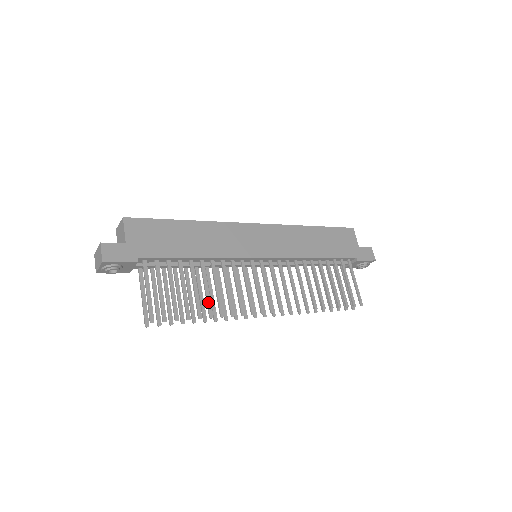
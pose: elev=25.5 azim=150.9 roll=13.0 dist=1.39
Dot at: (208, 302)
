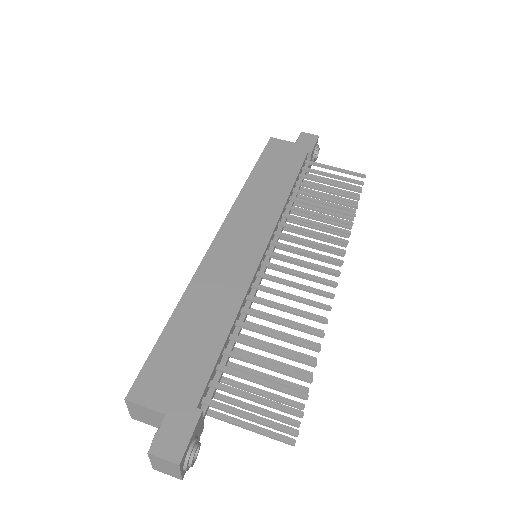
Dot at: (297, 343)
